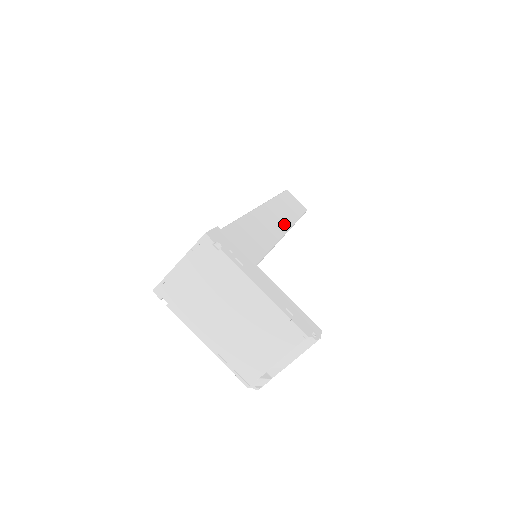
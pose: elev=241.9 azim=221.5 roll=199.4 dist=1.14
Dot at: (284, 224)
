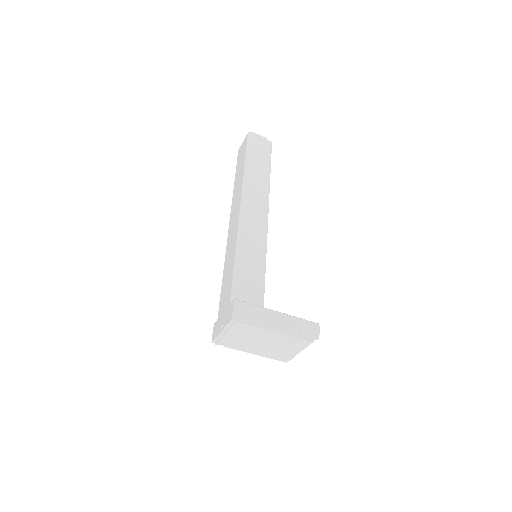
Dot at: (263, 203)
